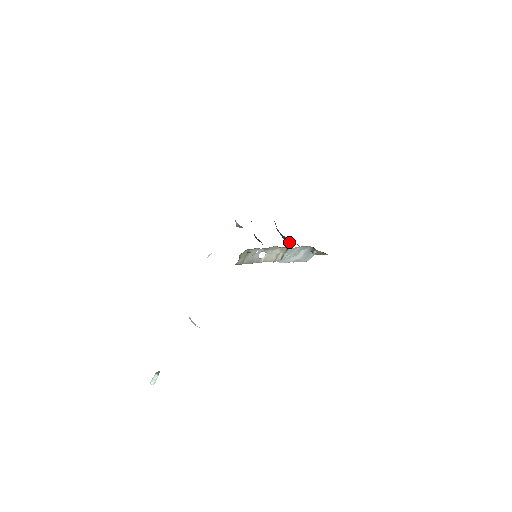
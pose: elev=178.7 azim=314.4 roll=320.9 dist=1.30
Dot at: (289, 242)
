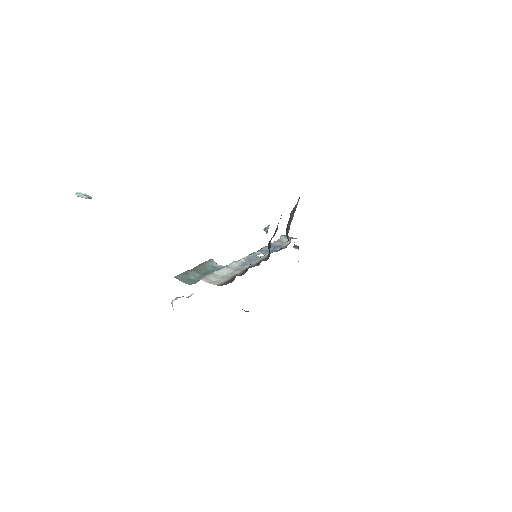
Dot at: (287, 238)
